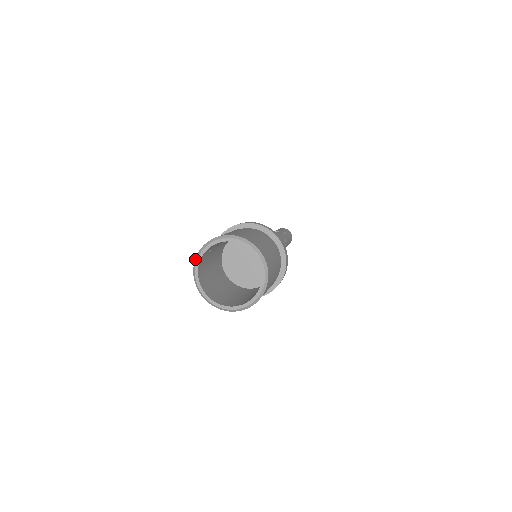
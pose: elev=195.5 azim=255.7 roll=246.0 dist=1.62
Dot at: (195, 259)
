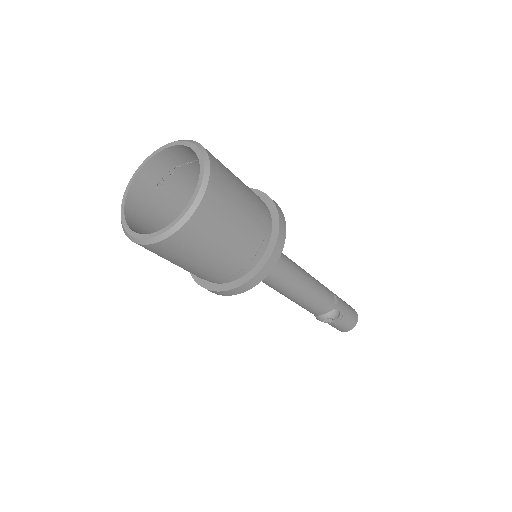
Dot at: (127, 188)
